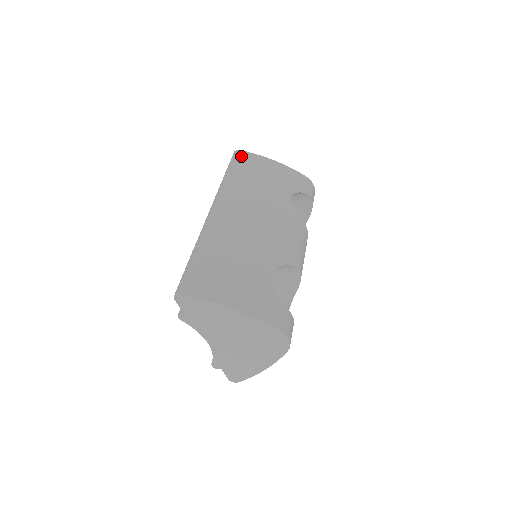
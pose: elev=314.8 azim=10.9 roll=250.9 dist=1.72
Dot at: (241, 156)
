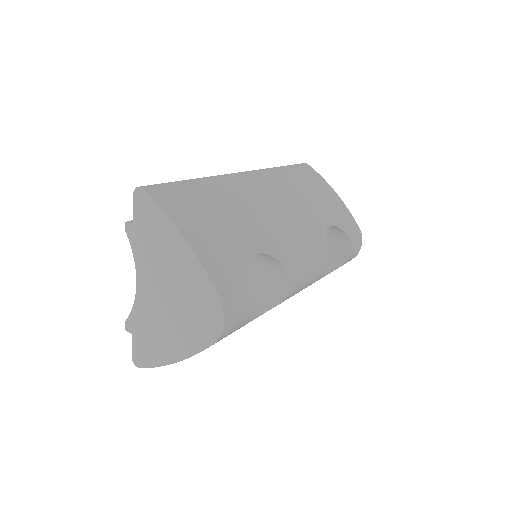
Dot at: (306, 167)
